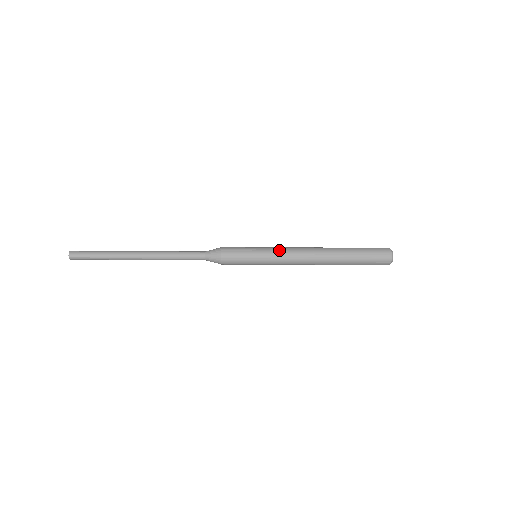
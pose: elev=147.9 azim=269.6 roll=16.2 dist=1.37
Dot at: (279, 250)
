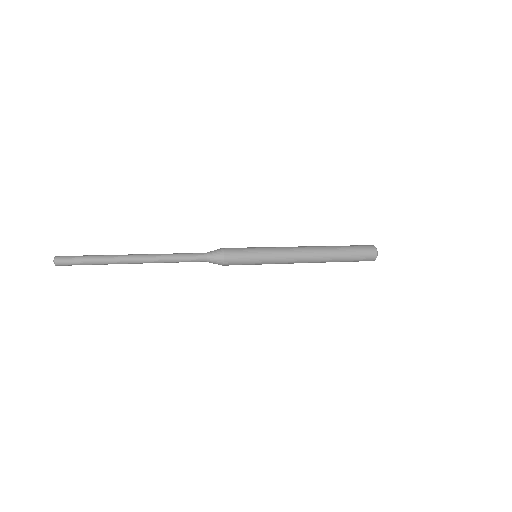
Dot at: (279, 249)
